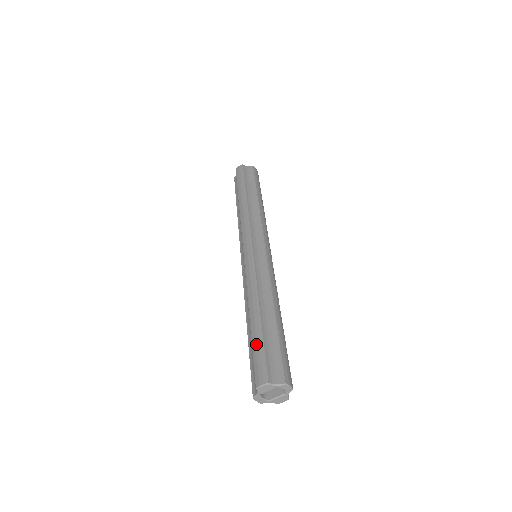
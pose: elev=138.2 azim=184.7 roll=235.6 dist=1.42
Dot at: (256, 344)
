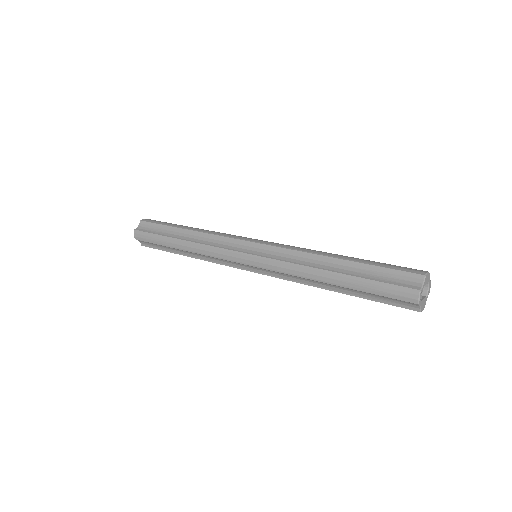
Dot at: (378, 263)
